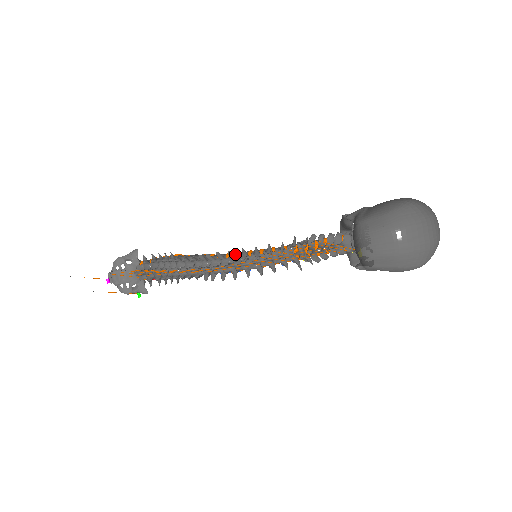
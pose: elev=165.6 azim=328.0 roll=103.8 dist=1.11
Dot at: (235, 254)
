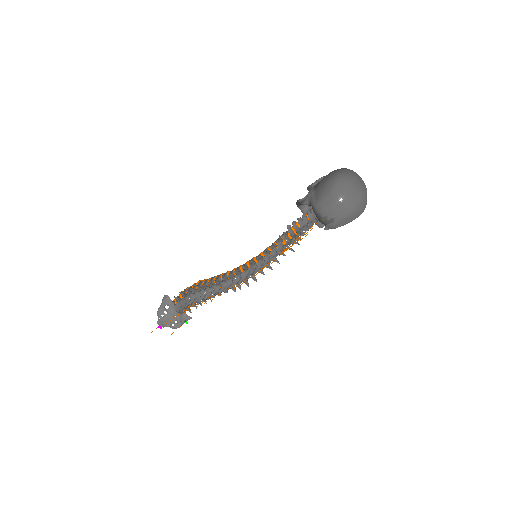
Dot at: (246, 265)
